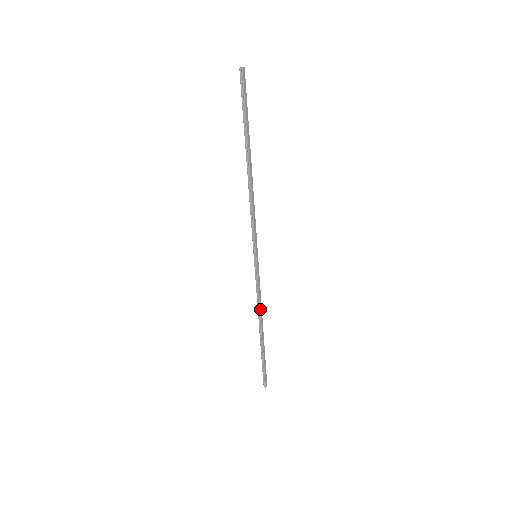
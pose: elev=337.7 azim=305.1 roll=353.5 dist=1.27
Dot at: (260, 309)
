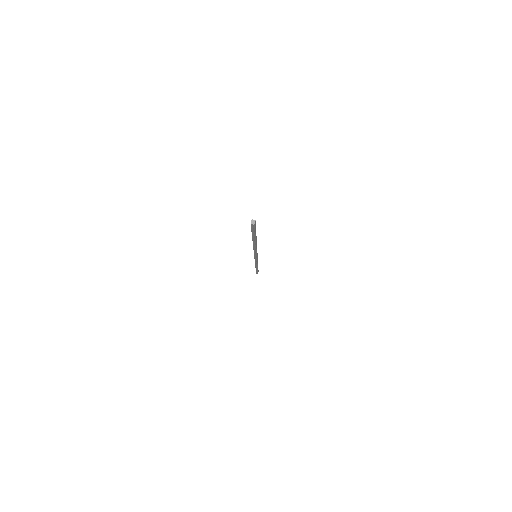
Dot at: (257, 264)
